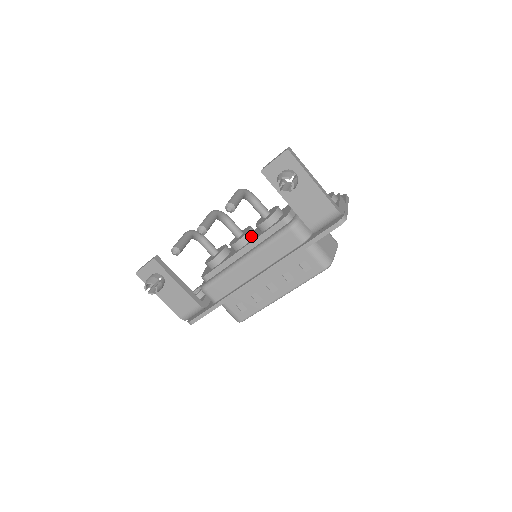
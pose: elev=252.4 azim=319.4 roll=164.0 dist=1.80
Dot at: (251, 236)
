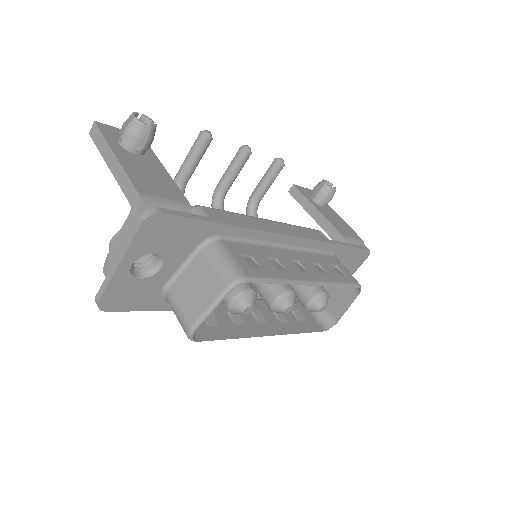
Dot at: occluded
